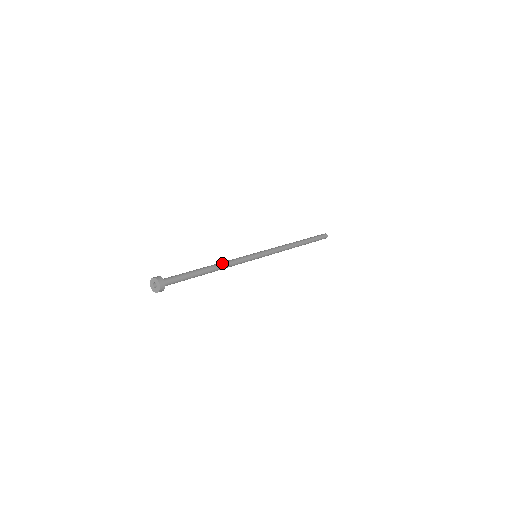
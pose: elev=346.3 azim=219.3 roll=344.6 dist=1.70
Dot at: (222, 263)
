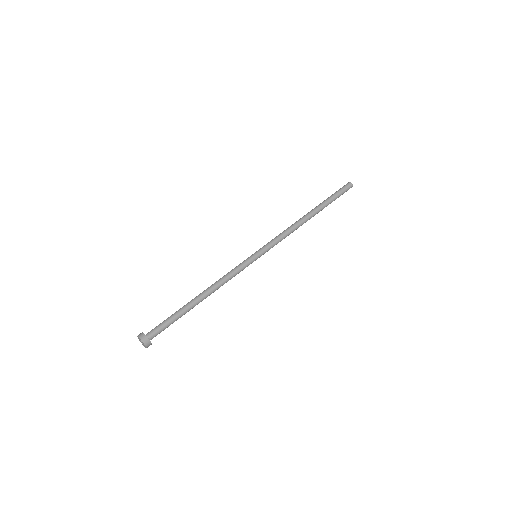
Dot at: (213, 286)
